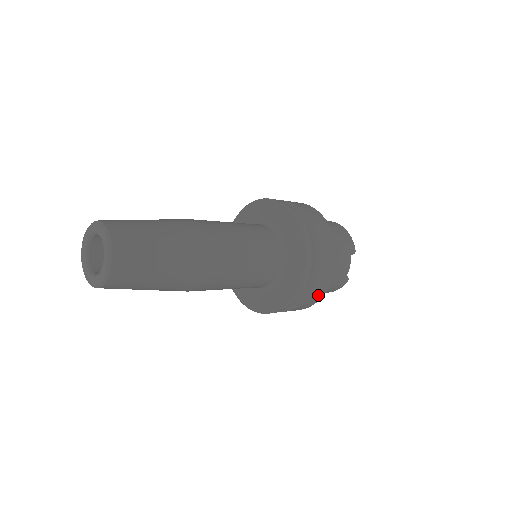
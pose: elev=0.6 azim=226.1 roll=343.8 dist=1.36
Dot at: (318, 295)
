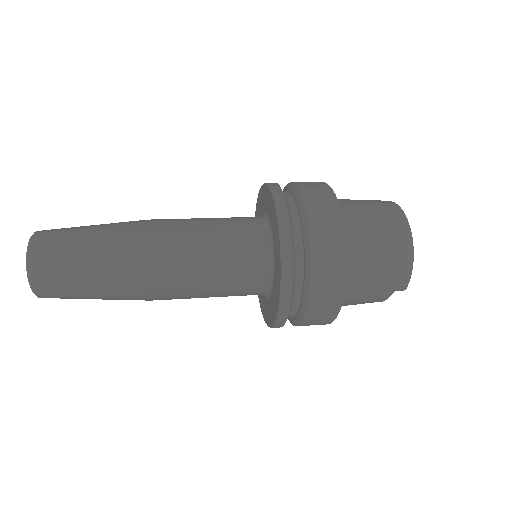
Dot at: occluded
